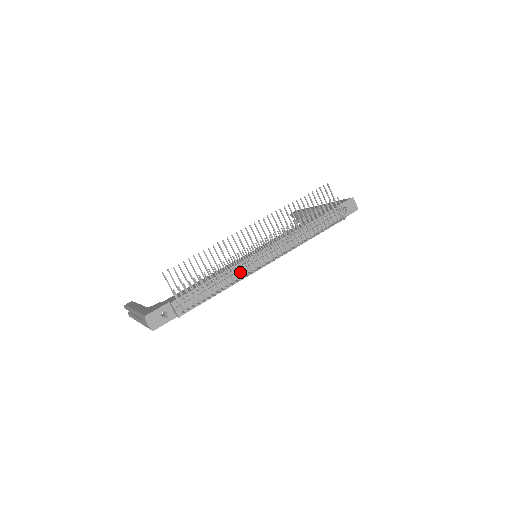
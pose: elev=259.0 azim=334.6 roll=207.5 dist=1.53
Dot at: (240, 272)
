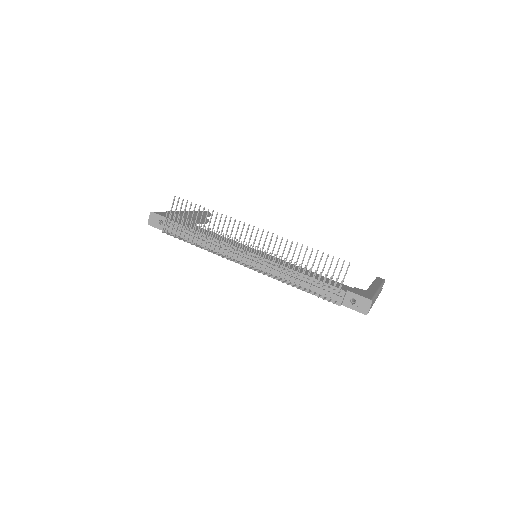
Dot at: (214, 247)
